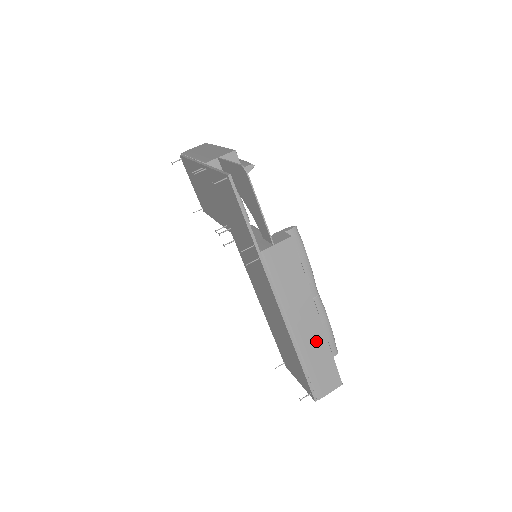
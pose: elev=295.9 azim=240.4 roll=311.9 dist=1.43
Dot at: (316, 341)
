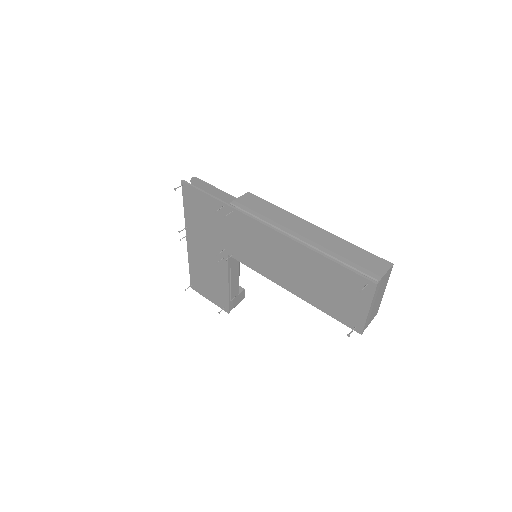
Dot at: (327, 240)
